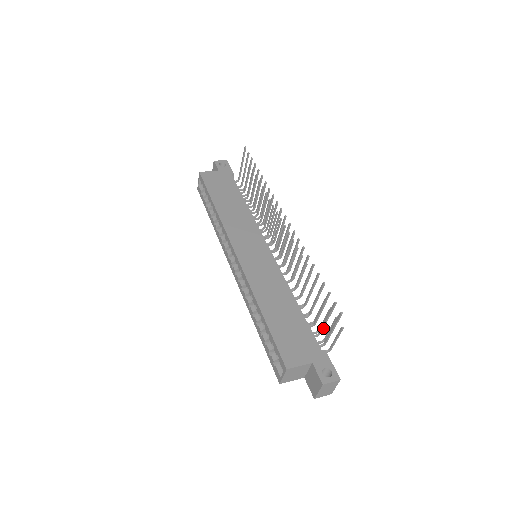
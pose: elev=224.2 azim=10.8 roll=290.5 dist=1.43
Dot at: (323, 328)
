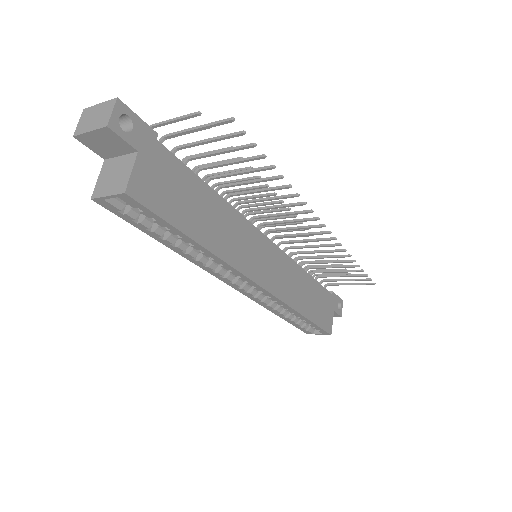
Dot at: (333, 280)
